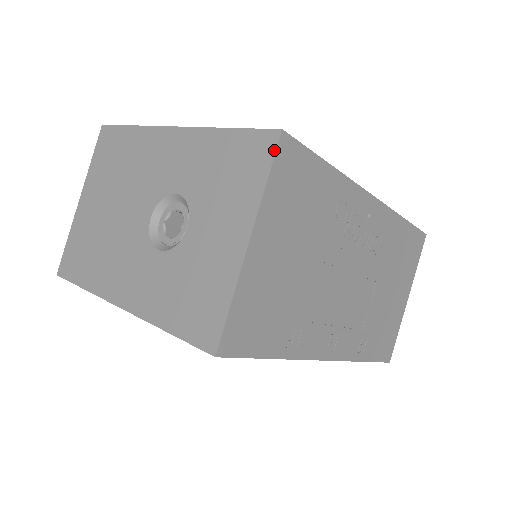
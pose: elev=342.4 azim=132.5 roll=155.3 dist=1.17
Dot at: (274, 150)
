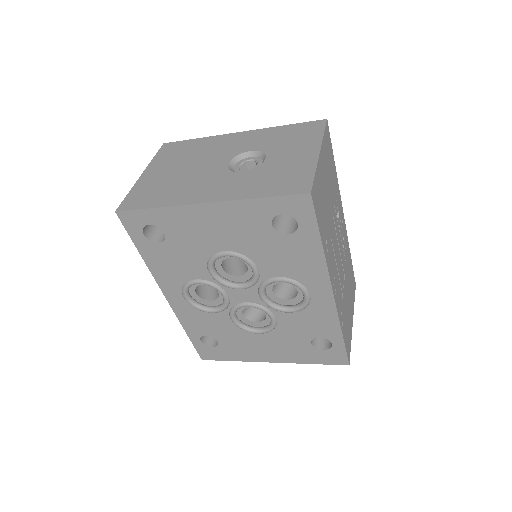
Dot at: (325, 124)
